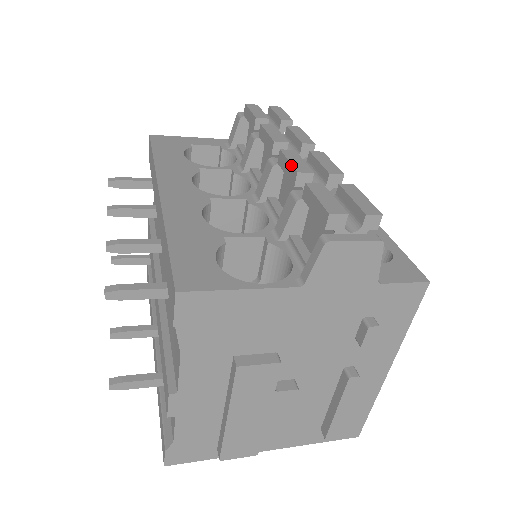
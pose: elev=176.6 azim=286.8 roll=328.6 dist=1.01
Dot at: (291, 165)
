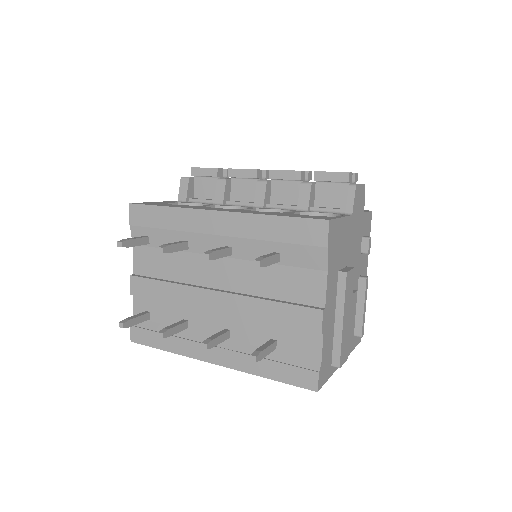
Dot at: (291, 171)
